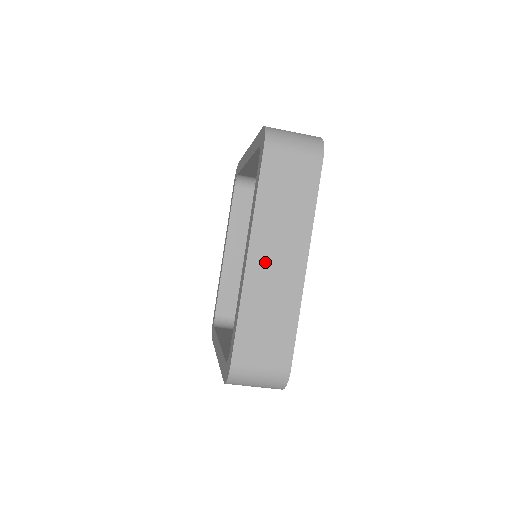
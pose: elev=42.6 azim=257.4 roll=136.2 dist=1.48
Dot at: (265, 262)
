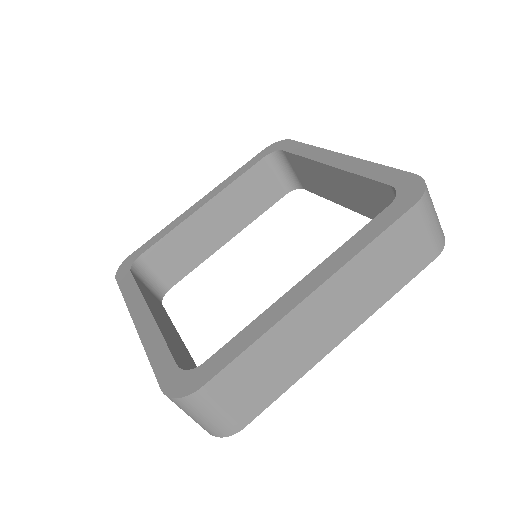
Dot at: (320, 310)
